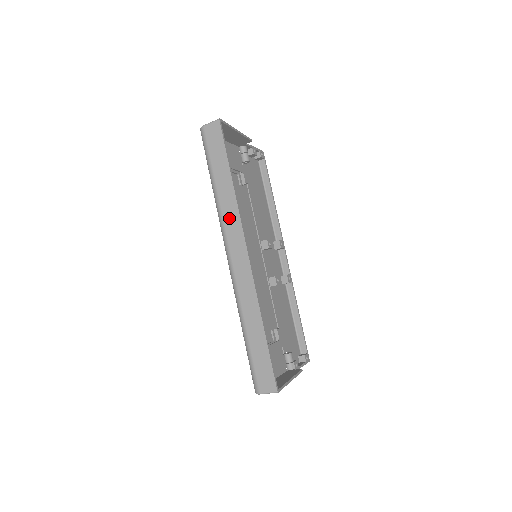
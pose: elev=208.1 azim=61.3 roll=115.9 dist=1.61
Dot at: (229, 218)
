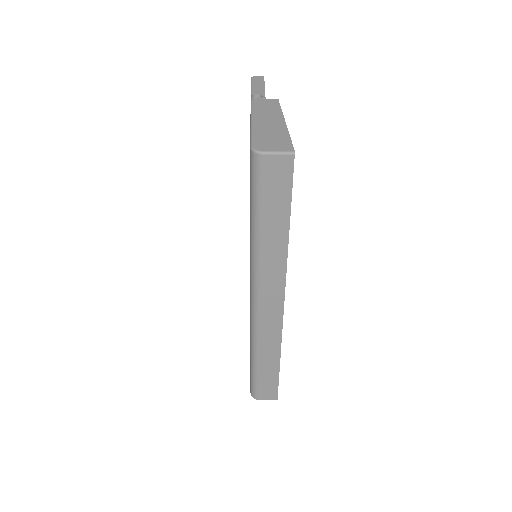
Dot at: (270, 273)
